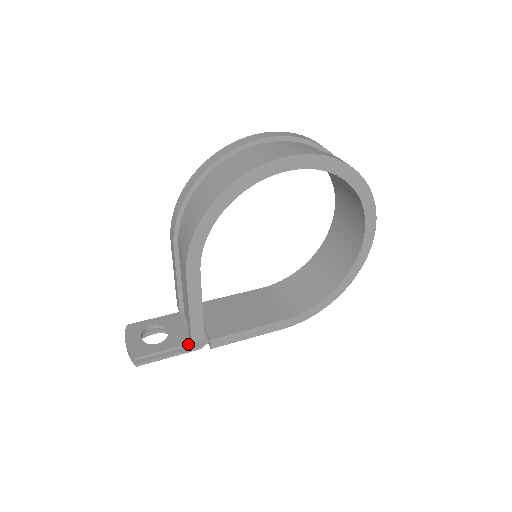
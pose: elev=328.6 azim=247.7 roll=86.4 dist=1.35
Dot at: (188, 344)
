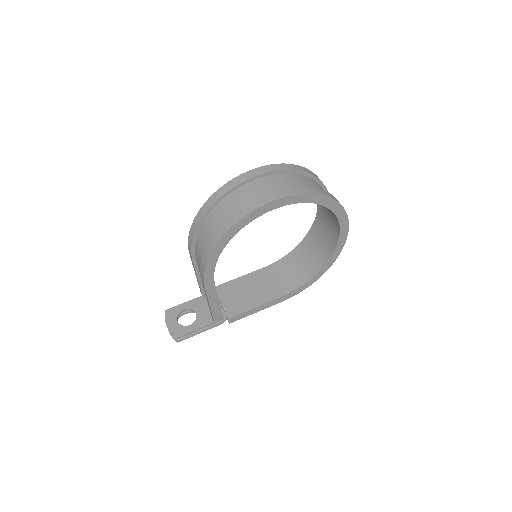
Dot at: (212, 323)
